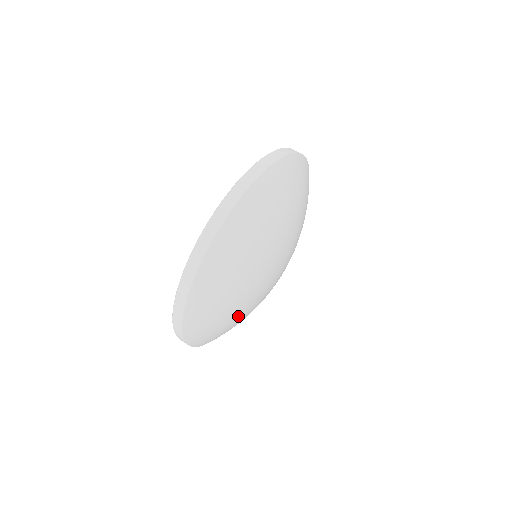
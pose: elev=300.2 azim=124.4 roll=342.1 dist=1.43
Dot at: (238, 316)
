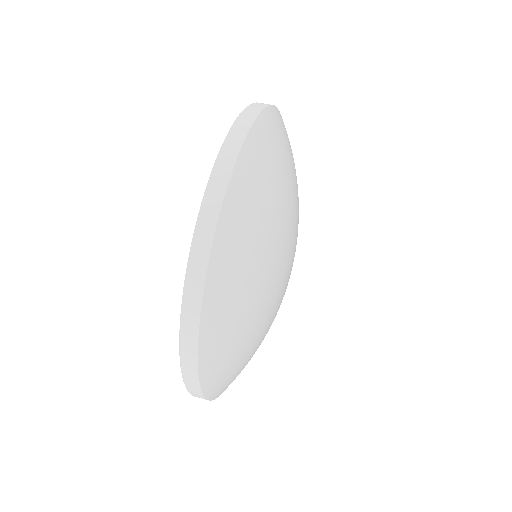
Dot at: (262, 339)
